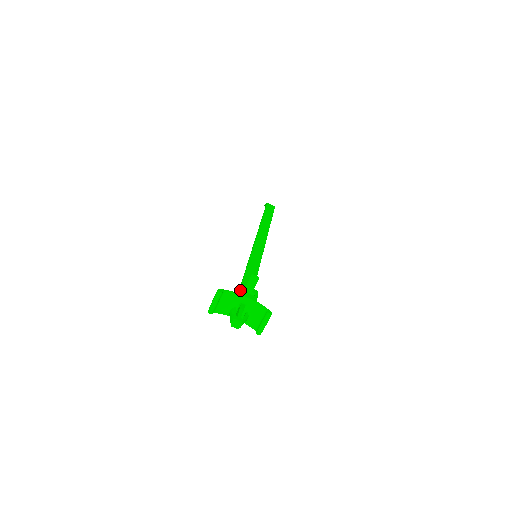
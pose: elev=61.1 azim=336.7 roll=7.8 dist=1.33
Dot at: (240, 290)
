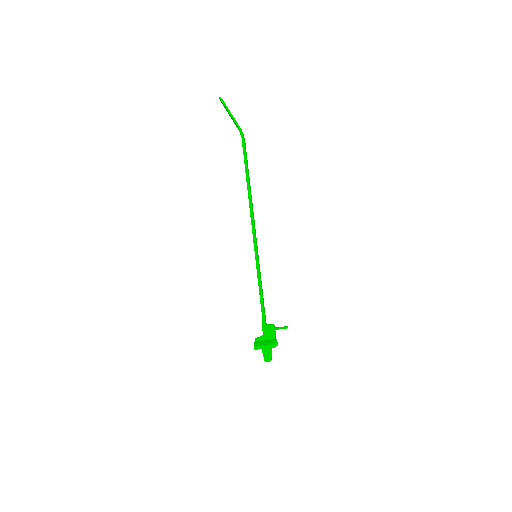
Dot at: occluded
